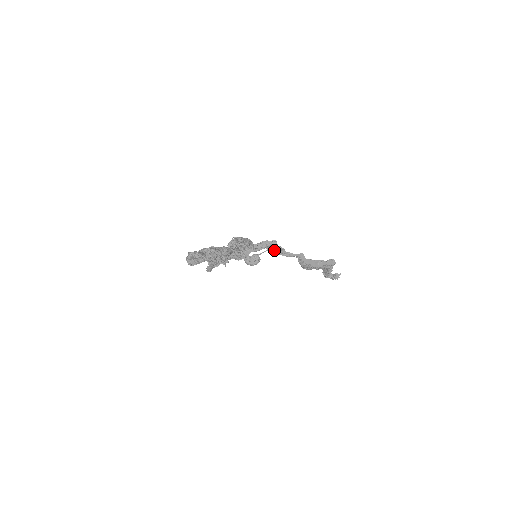
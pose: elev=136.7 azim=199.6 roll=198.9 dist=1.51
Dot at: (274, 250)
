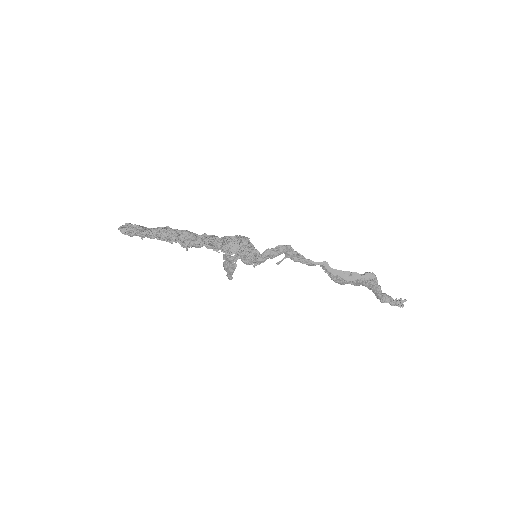
Dot at: (292, 257)
